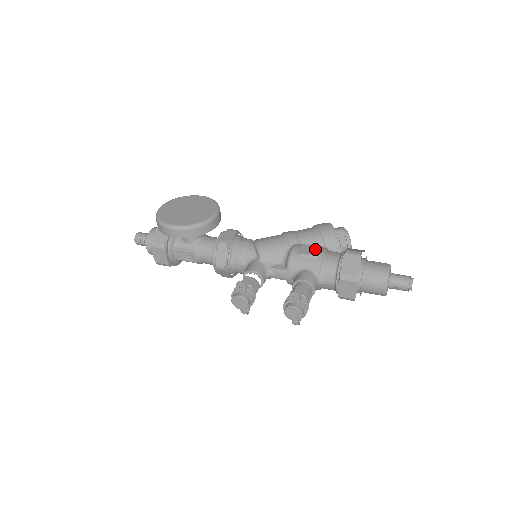
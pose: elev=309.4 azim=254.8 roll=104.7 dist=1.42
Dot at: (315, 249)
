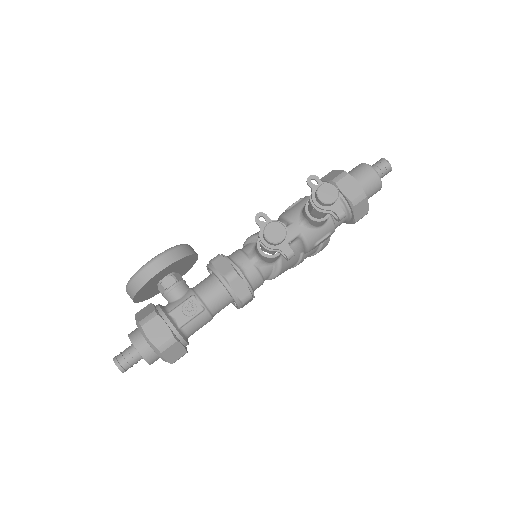
Dot at: occluded
